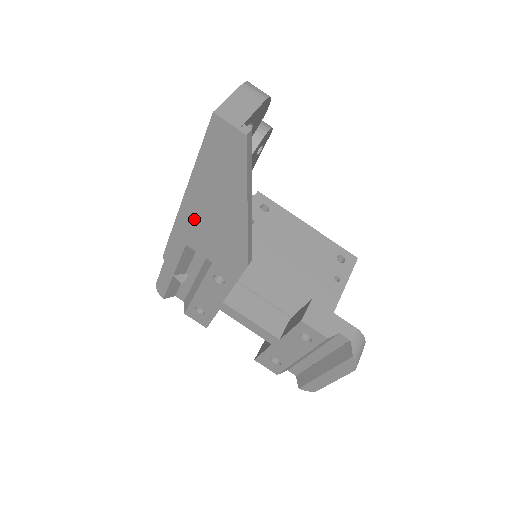
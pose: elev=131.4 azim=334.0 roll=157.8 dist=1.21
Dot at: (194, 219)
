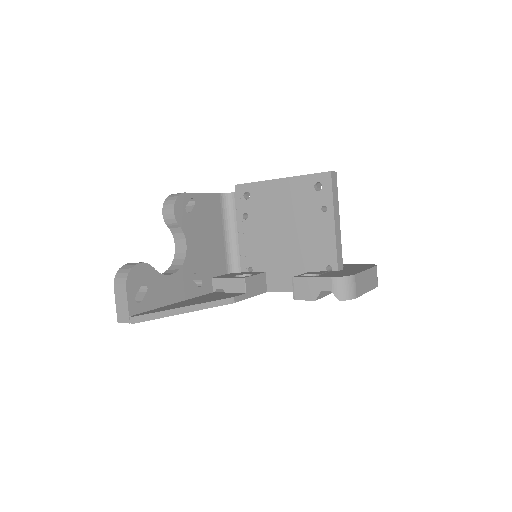
Dot at: occluded
